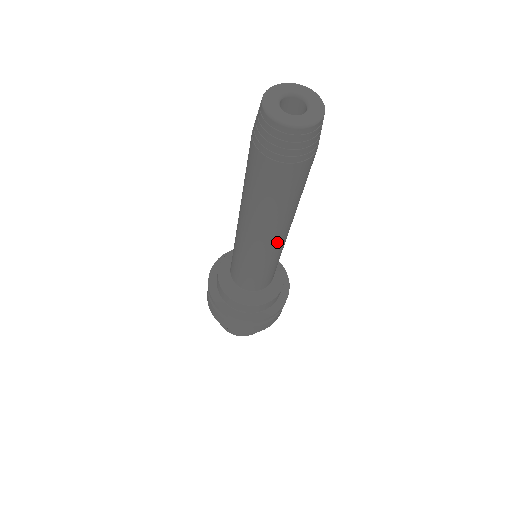
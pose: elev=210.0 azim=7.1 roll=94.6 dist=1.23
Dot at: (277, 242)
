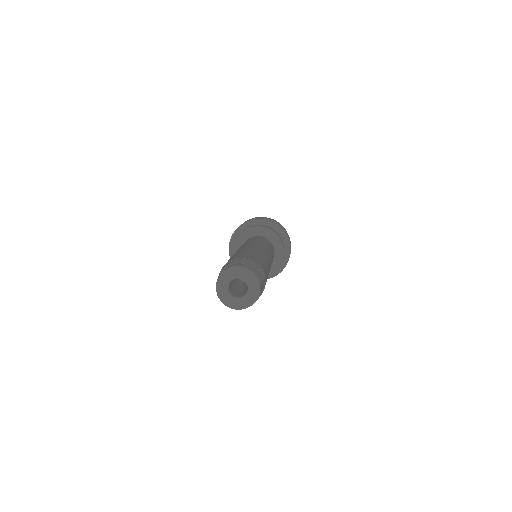
Dot at: occluded
